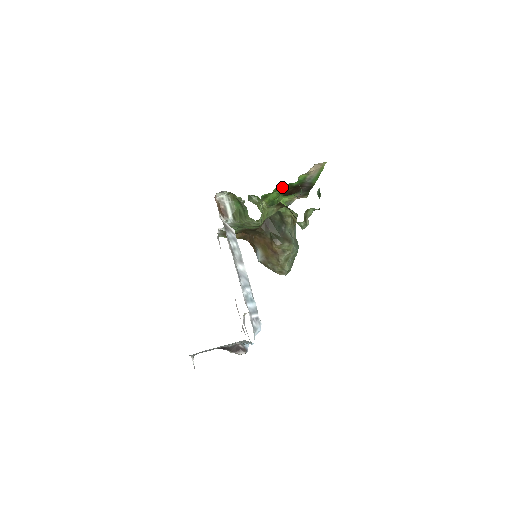
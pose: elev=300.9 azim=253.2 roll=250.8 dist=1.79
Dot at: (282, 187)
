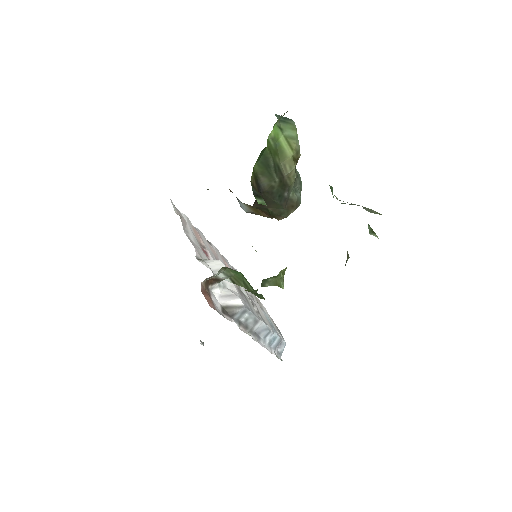
Dot at: occluded
